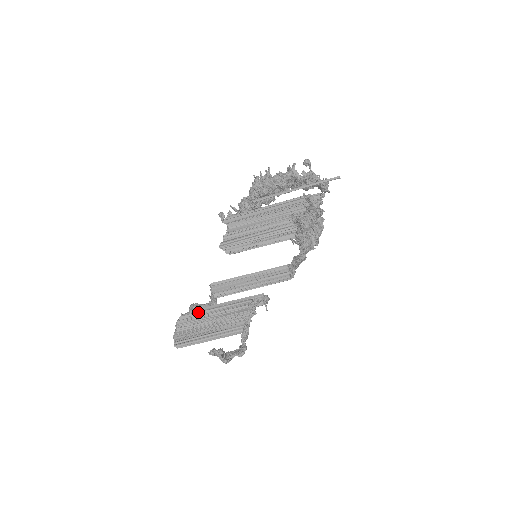
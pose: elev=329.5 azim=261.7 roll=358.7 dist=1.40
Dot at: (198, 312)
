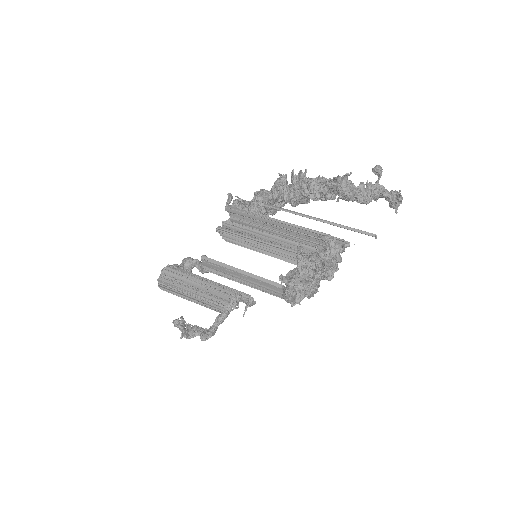
Dot at: (183, 273)
